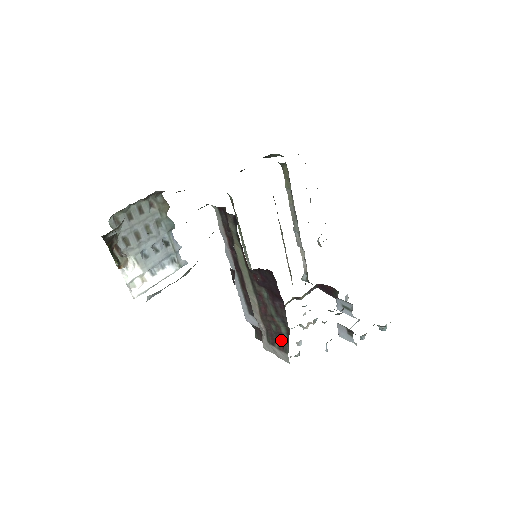
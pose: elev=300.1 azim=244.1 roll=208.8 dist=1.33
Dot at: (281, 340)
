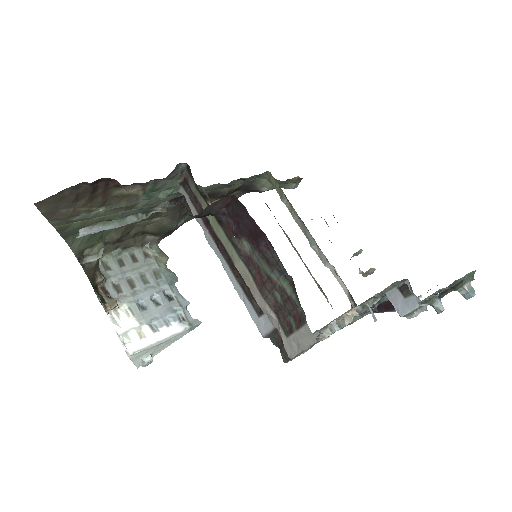
Dot at: (294, 311)
